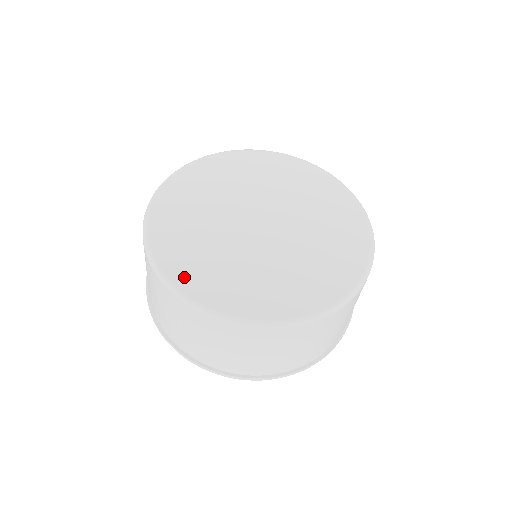
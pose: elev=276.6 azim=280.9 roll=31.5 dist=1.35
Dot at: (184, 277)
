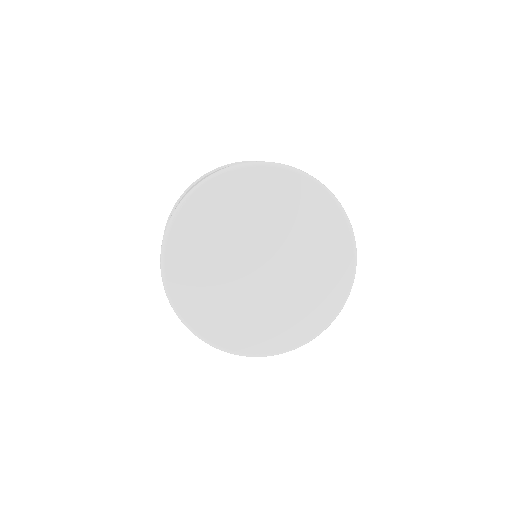
Dot at: (177, 280)
